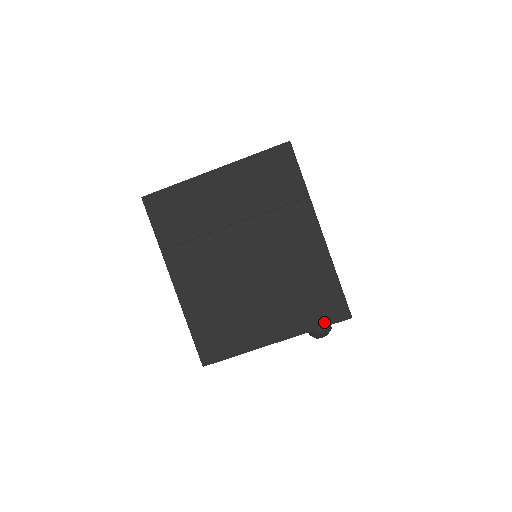
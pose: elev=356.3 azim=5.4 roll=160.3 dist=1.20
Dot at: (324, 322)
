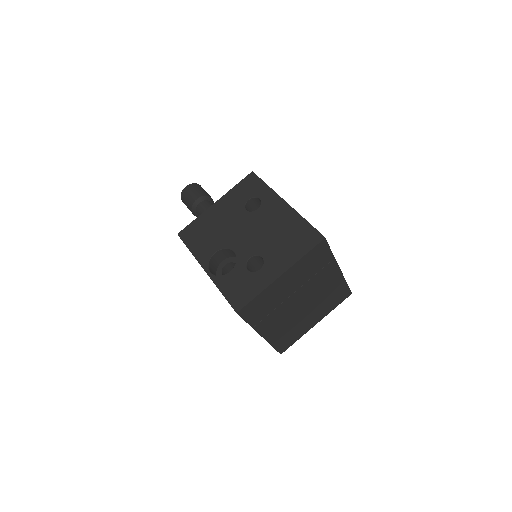
Dot at: (339, 303)
